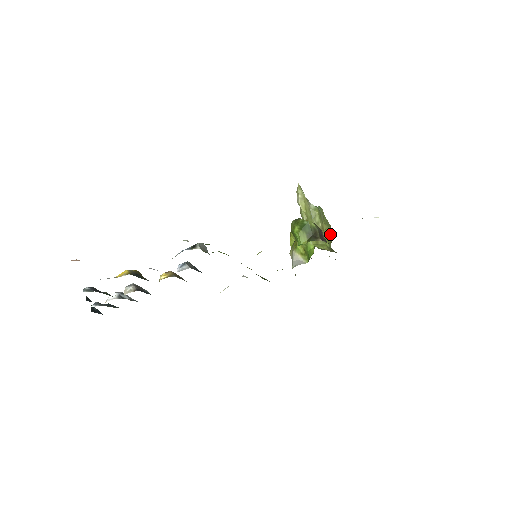
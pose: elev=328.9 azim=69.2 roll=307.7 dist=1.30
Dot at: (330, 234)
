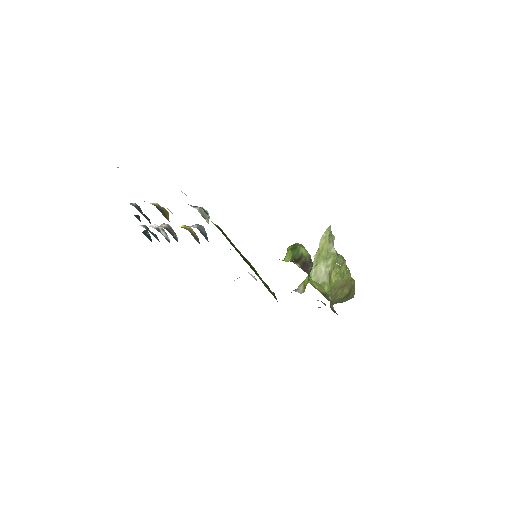
Dot at: (345, 289)
